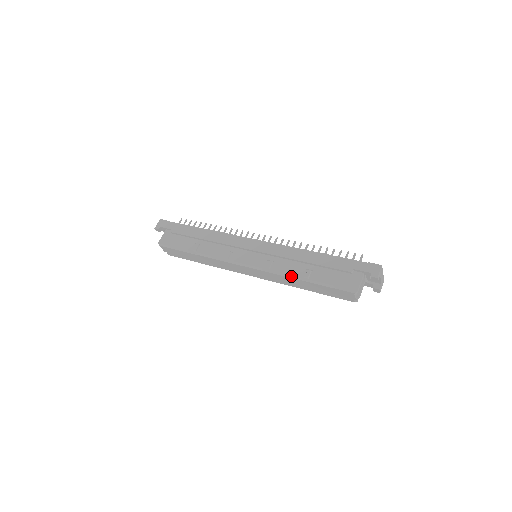
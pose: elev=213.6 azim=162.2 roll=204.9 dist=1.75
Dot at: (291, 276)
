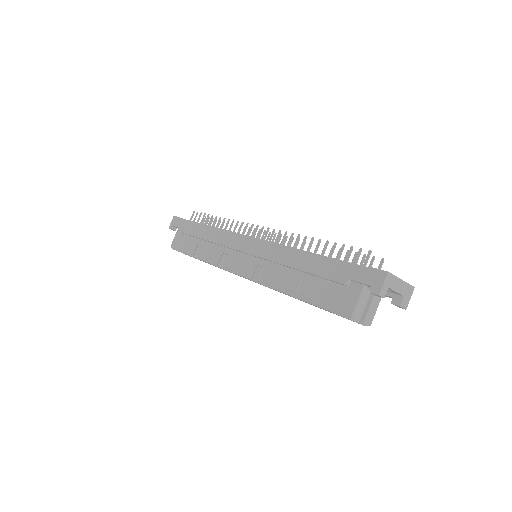
Dot at: (278, 289)
